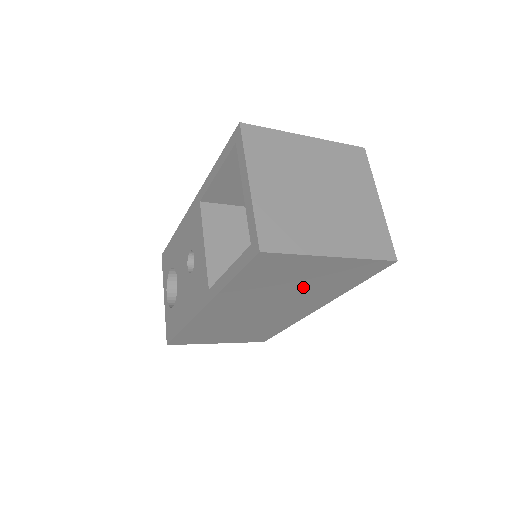
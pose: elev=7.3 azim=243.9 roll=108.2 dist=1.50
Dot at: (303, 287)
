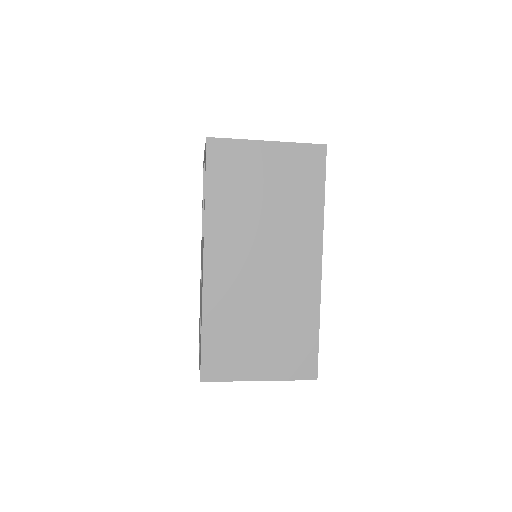
Dot at: (275, 203)
